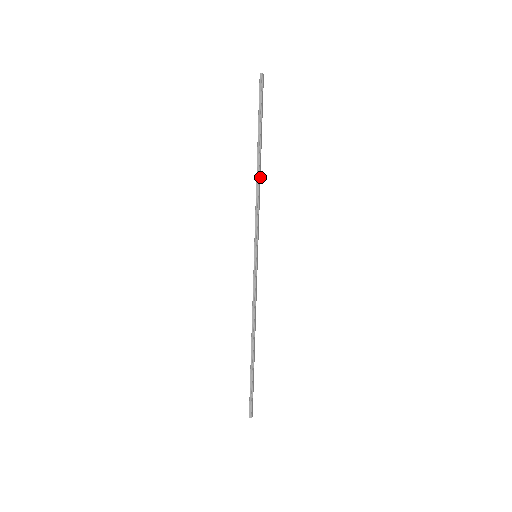
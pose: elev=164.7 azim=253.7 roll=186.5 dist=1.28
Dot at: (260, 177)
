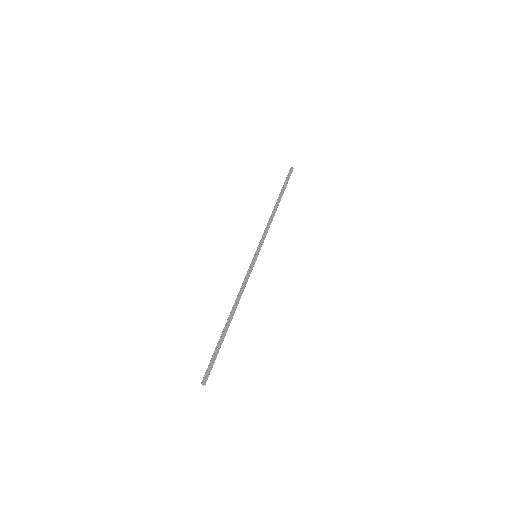
Dot at: occluded
